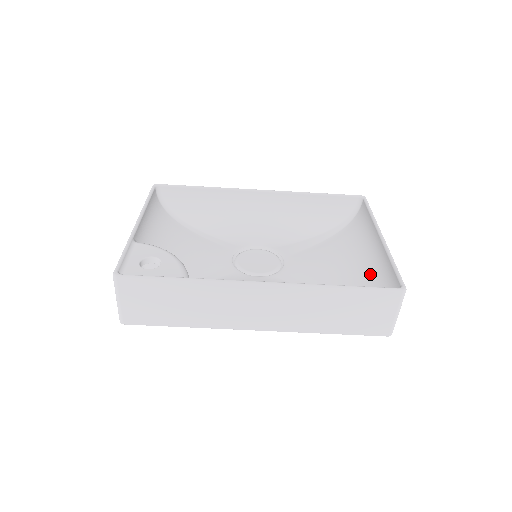
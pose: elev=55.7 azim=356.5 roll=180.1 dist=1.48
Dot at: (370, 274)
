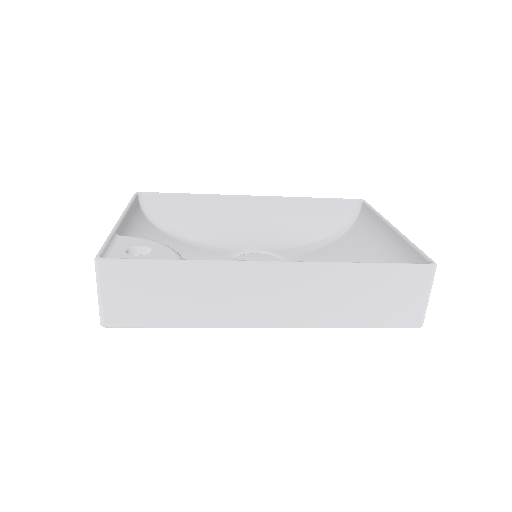
Dot at: occluded
